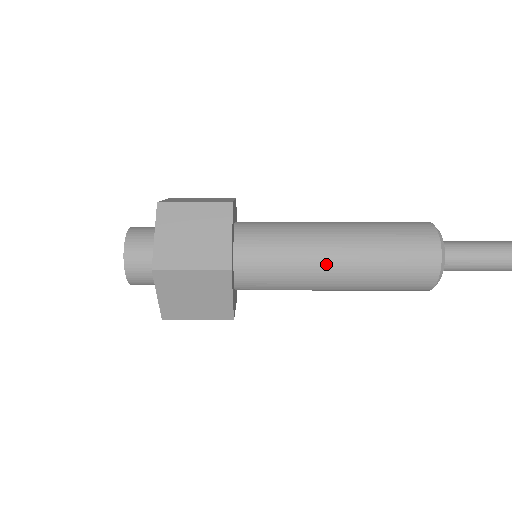
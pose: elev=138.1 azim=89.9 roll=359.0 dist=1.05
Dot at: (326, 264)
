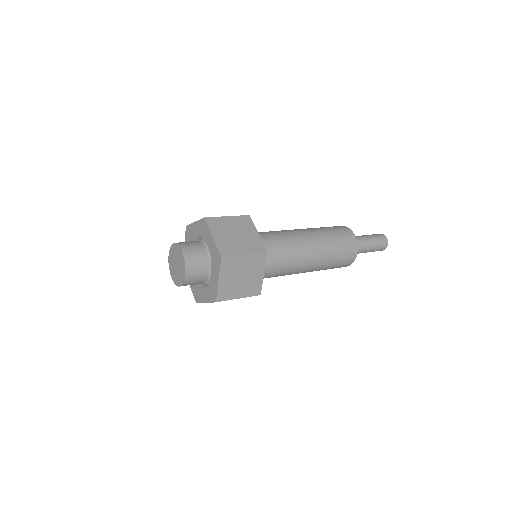
Dot at: (296, 232)
